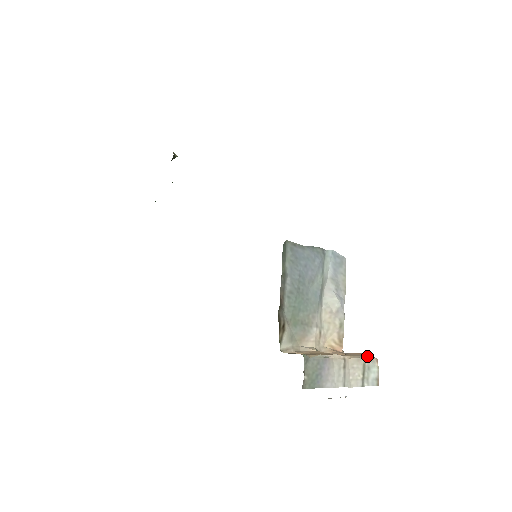
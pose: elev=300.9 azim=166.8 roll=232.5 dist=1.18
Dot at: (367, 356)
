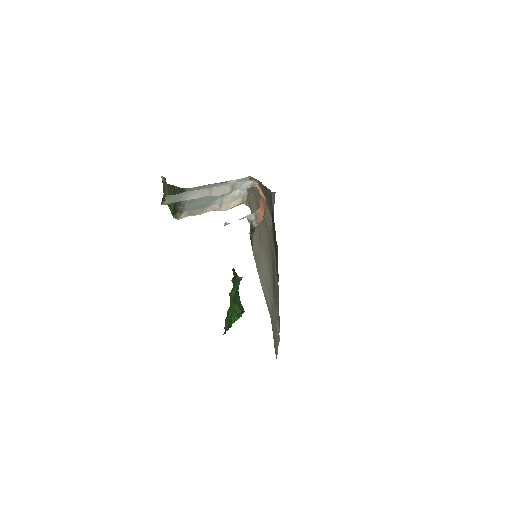
Dot at: occluded
